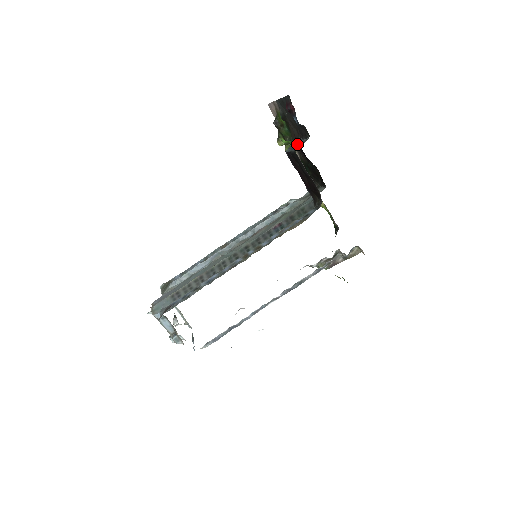
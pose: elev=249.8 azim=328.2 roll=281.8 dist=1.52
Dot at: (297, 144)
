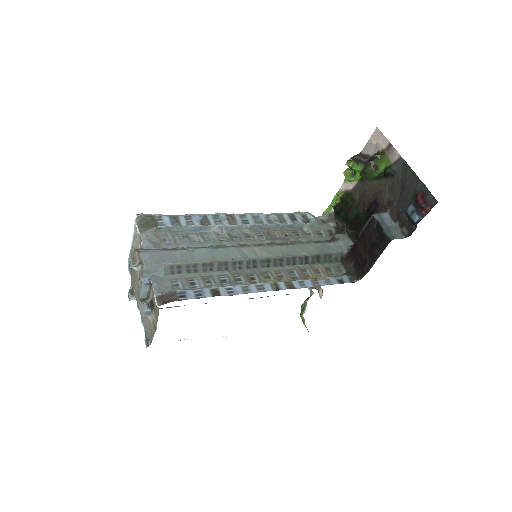
Dot at: (391, 226)
